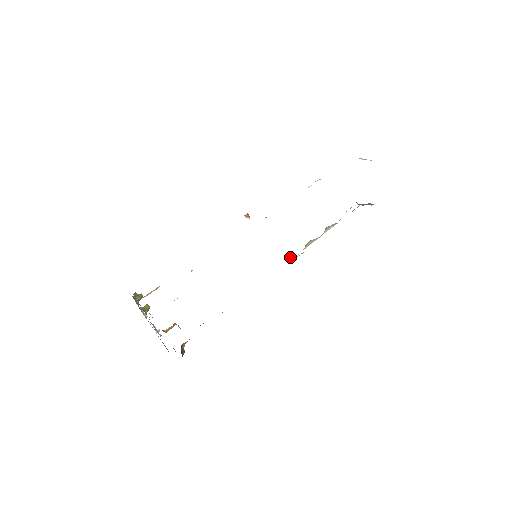
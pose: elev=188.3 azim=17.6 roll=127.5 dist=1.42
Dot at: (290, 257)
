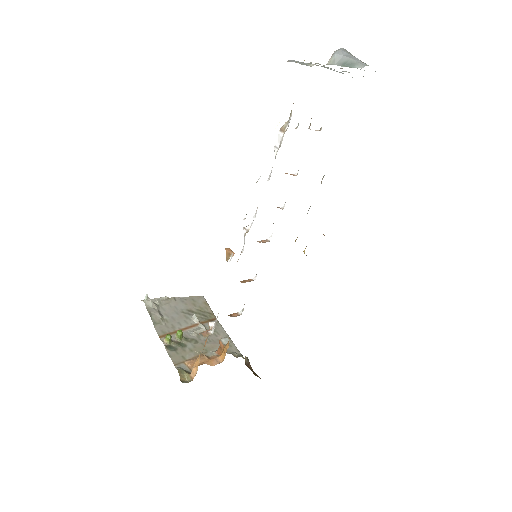
Dot at: (296, 239)
